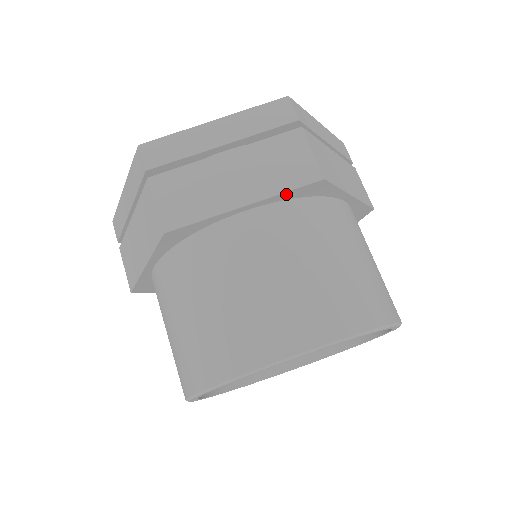
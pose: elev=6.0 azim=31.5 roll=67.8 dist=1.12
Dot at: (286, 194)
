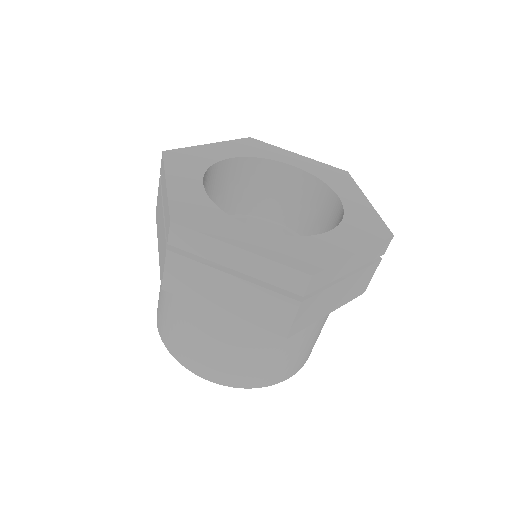
Dot at: (257, 324)
